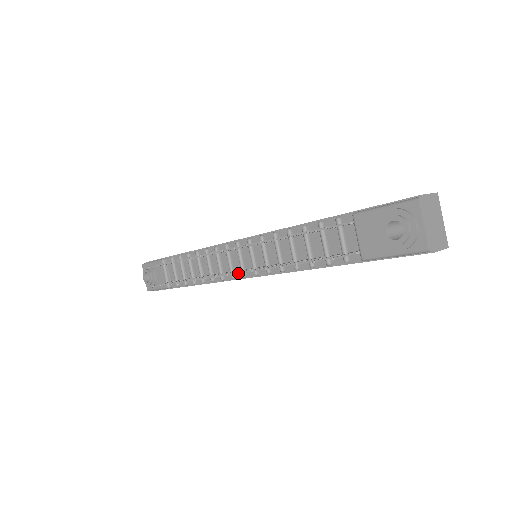
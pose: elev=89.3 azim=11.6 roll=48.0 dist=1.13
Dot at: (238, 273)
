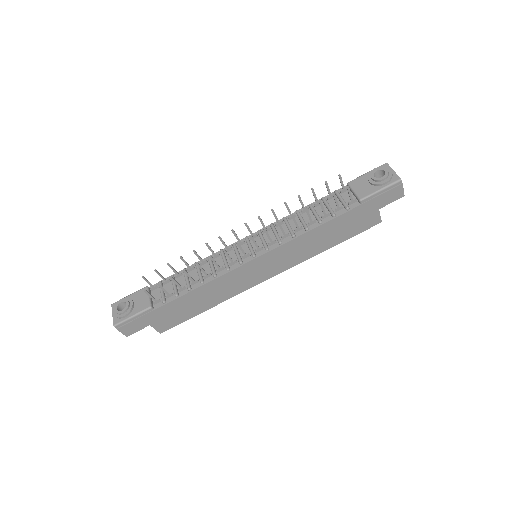
Dot at: (264, 228)
